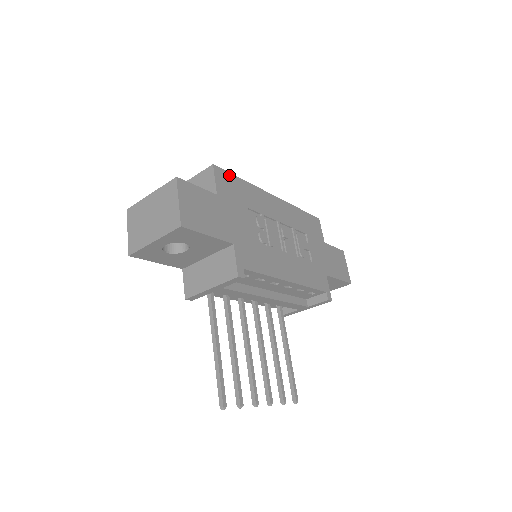
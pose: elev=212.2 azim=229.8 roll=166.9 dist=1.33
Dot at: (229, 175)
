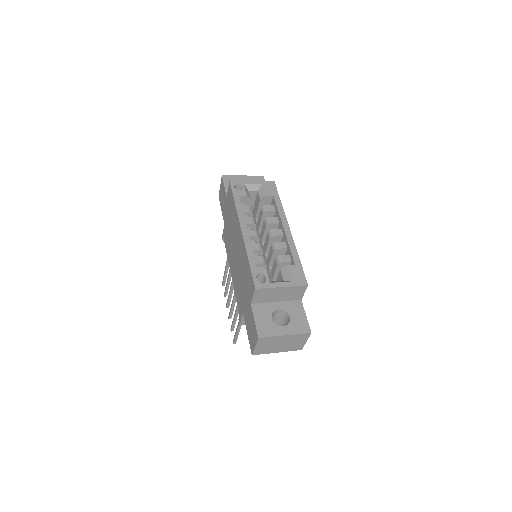
Dot at: (303, 273)
